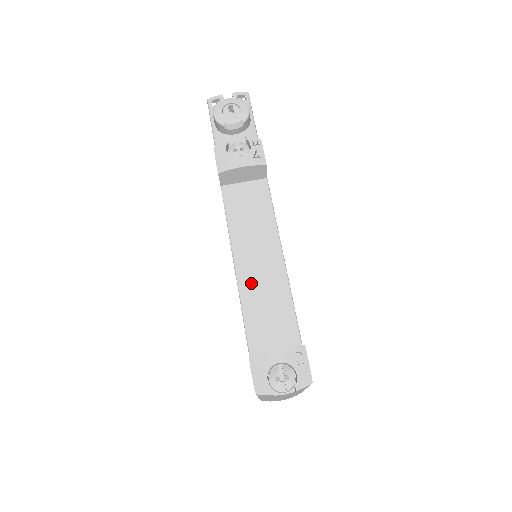
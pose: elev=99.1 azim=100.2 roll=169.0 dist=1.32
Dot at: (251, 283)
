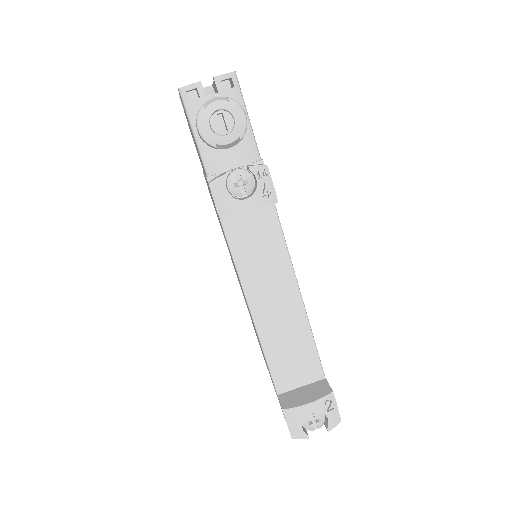
Dot at: (270, 328)
